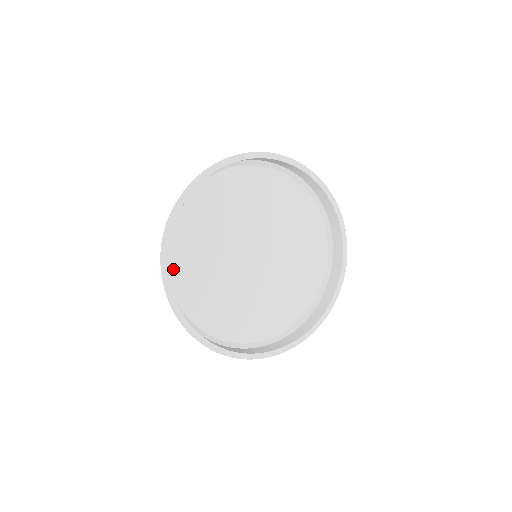
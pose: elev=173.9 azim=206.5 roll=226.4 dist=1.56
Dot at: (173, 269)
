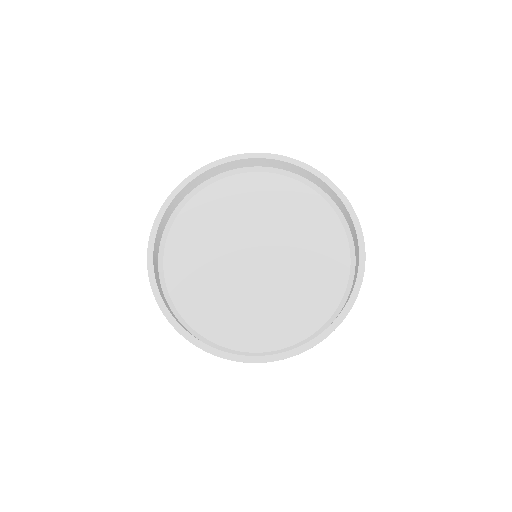
Dot at: (201, 198)
